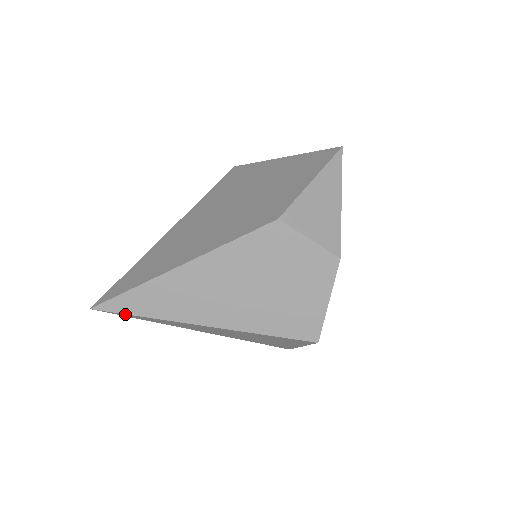
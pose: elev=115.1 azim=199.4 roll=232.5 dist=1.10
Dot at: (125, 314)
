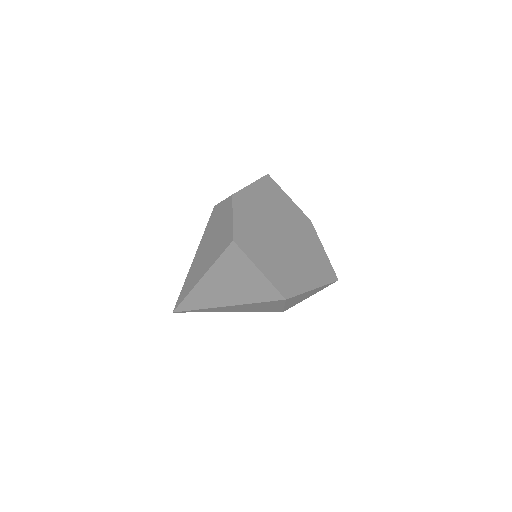
Dot at: (181, 304)
